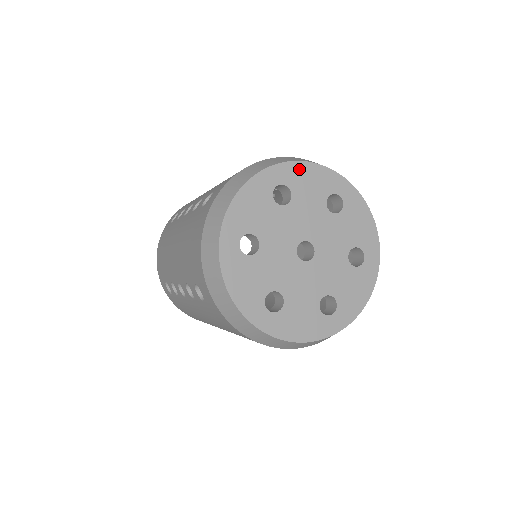
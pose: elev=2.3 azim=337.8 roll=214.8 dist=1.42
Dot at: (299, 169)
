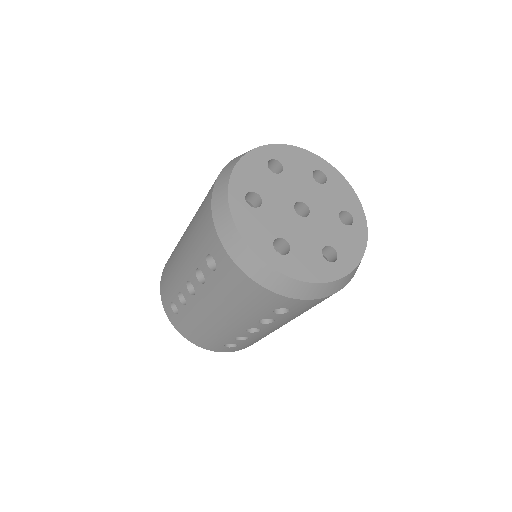
Dot at: (286, 150)
